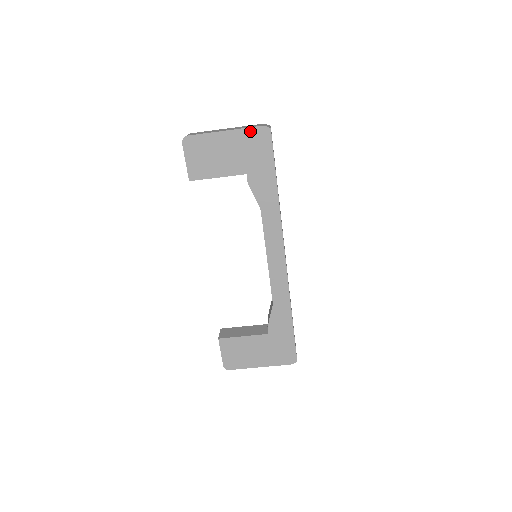
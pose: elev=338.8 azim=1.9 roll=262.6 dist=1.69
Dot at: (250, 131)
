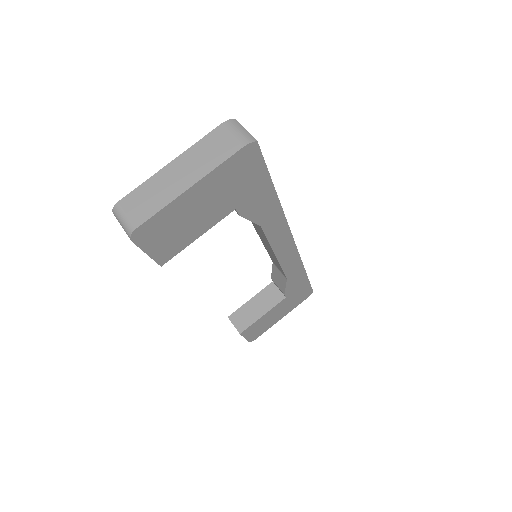
Dot at: (228, 163)
